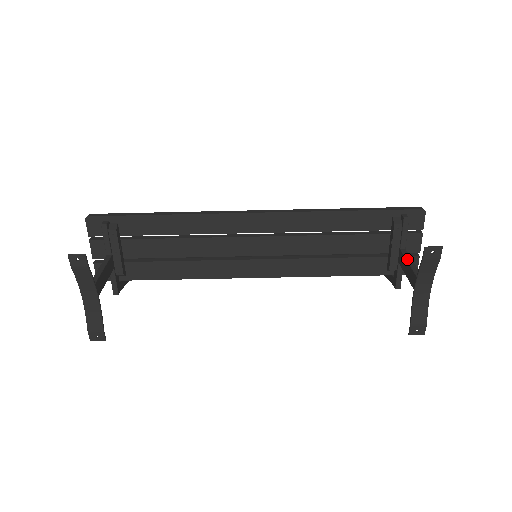
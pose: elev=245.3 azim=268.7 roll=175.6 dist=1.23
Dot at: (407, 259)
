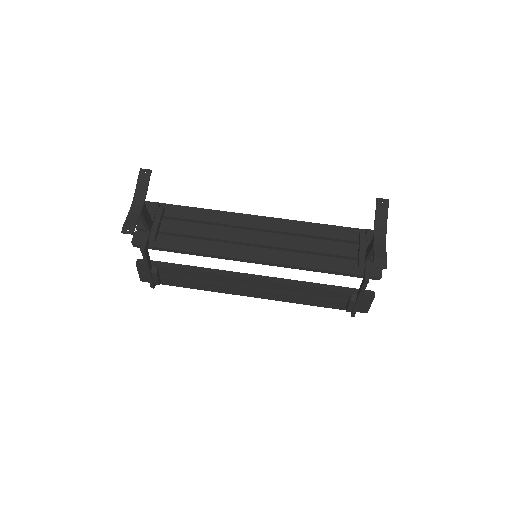
Dot at: (370, 243)
